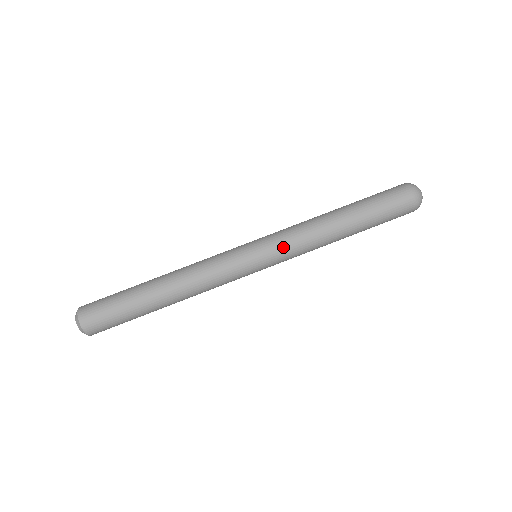
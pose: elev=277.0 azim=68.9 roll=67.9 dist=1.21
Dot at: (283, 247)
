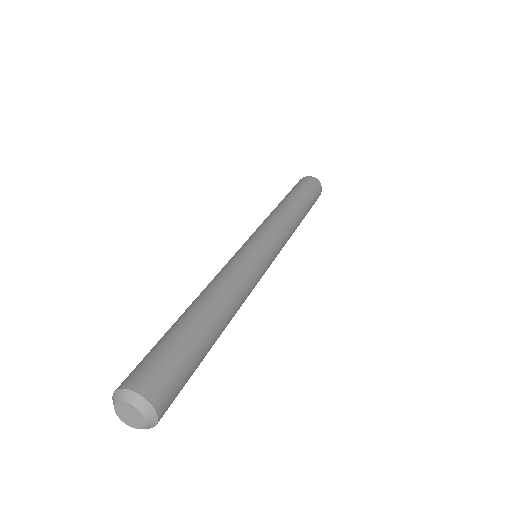
Dot at: (270, 229)
